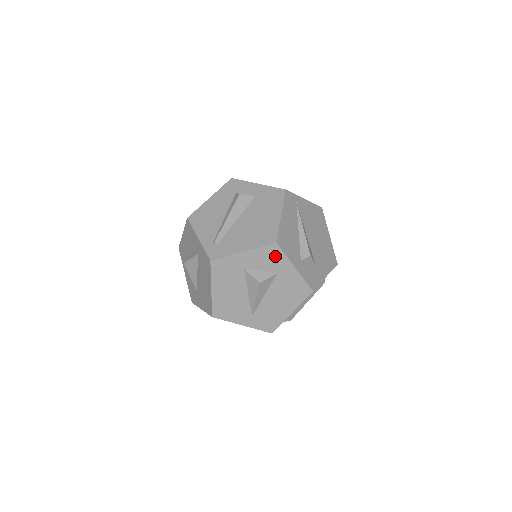
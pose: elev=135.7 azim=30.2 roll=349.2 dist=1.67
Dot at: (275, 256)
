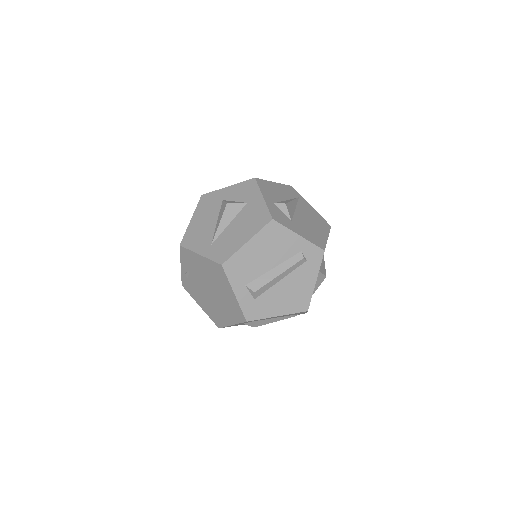
Dot at: (250, 189)
